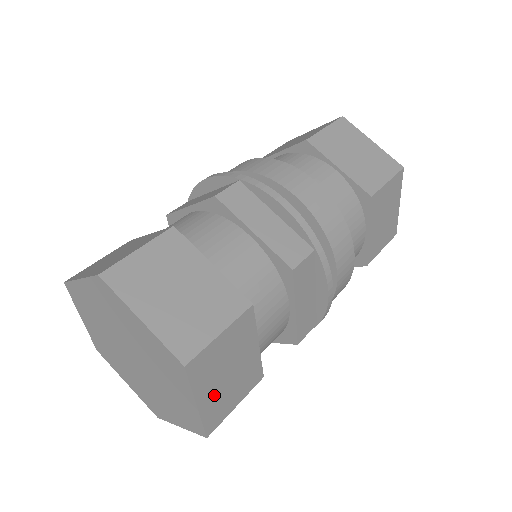
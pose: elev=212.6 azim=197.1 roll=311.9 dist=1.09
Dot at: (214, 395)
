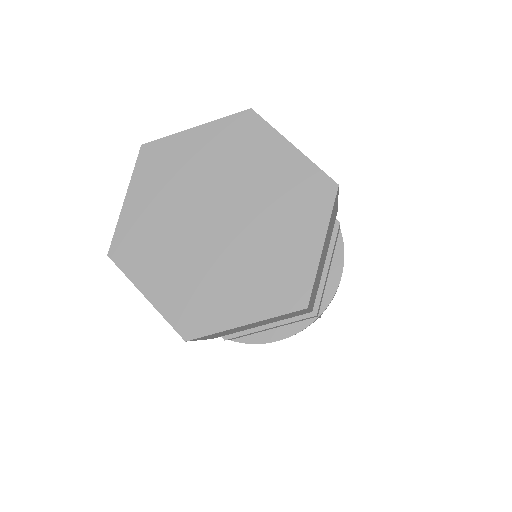
Dot at: (321, 259)
